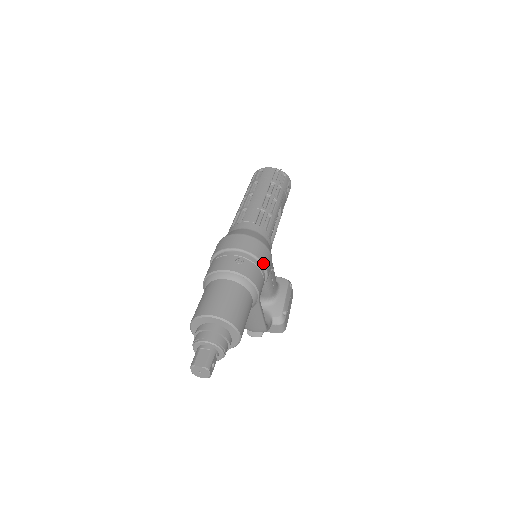
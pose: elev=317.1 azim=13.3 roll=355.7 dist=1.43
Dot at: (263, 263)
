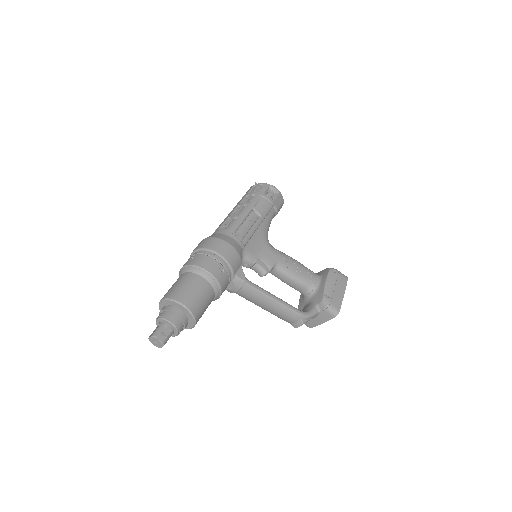
Dot at: (214, 251)
